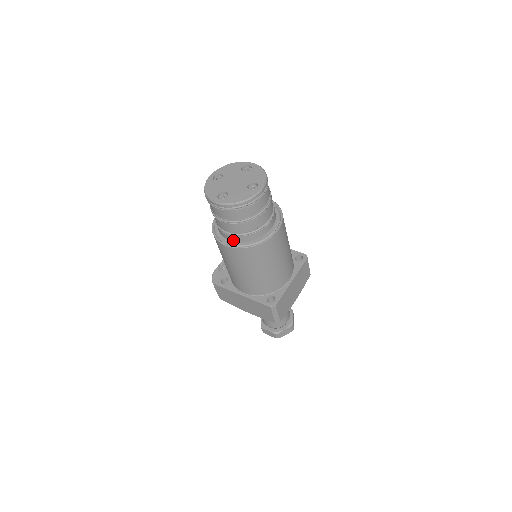
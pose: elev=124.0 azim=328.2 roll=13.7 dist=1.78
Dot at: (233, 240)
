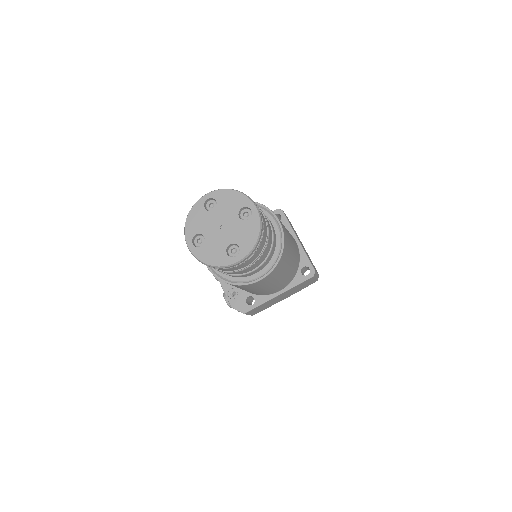
Dot at: (260, 270)
